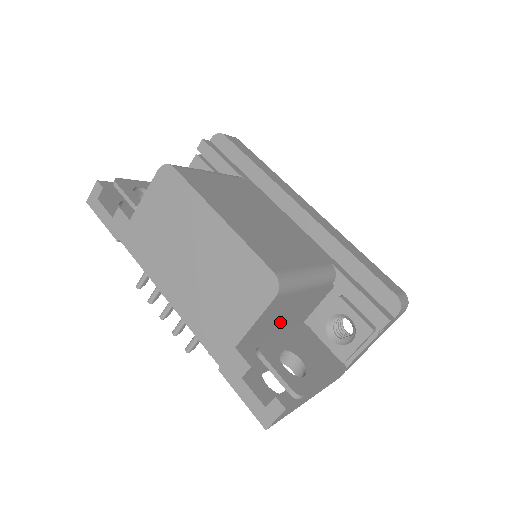
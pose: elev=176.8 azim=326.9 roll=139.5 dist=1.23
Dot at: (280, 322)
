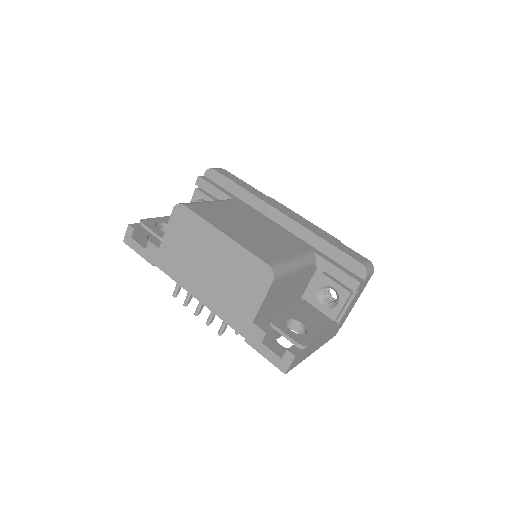
Dot at: (282, 300)
